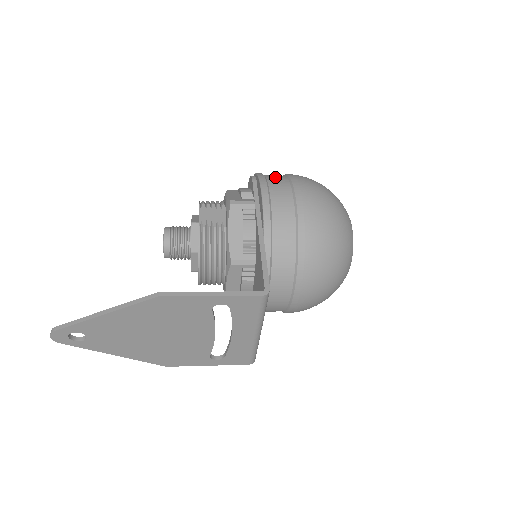
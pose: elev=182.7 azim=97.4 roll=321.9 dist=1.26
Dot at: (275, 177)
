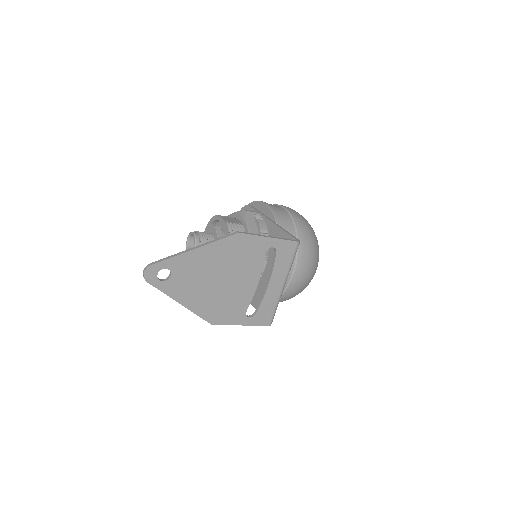
Dot at: occluded
